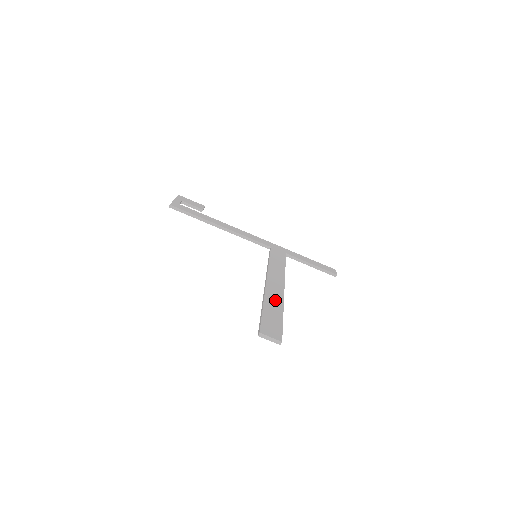
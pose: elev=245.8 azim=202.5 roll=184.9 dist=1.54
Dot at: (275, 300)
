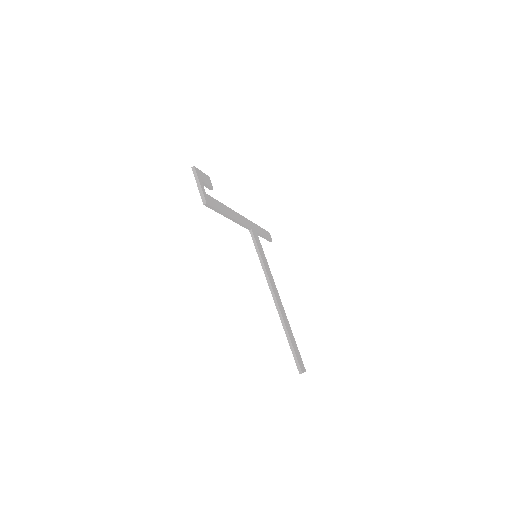
Dot at: (287, 322)
